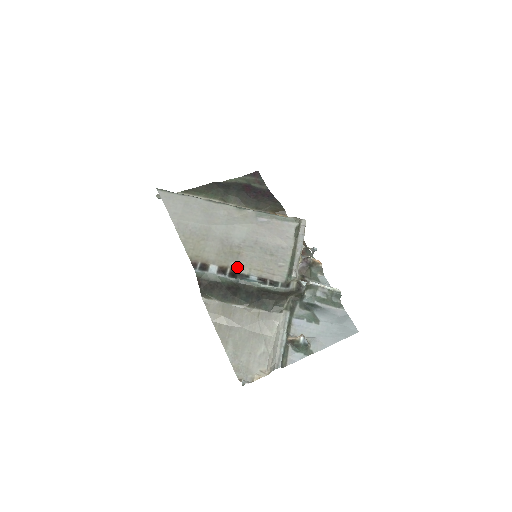
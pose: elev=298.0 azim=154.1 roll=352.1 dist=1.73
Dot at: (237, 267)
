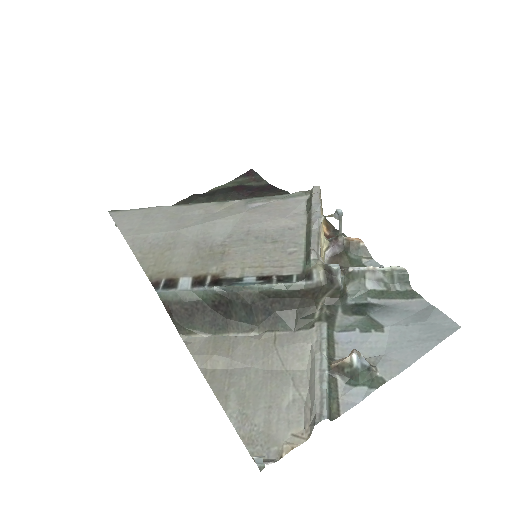
Dot at: (222, 271)
